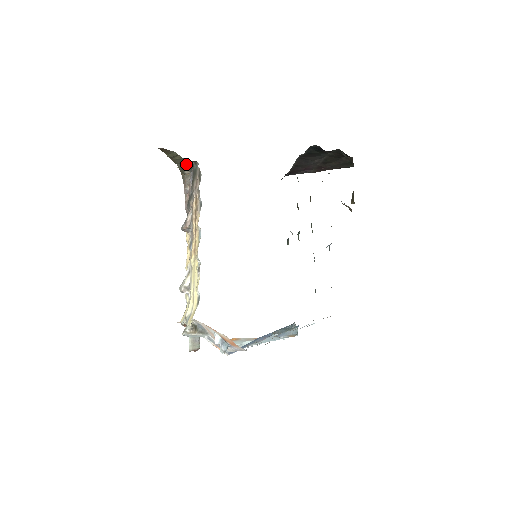
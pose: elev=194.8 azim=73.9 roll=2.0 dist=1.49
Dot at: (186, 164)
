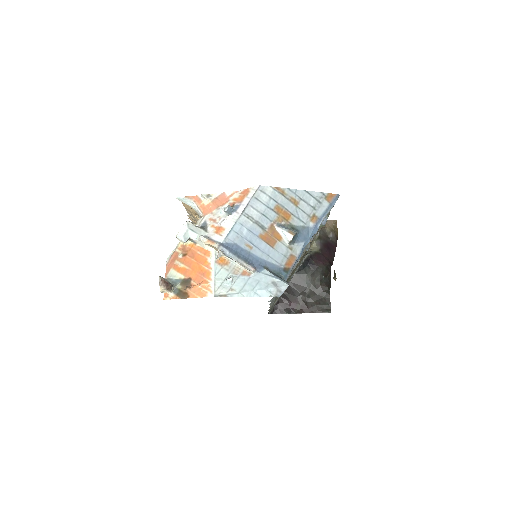
Dot at: occluded
